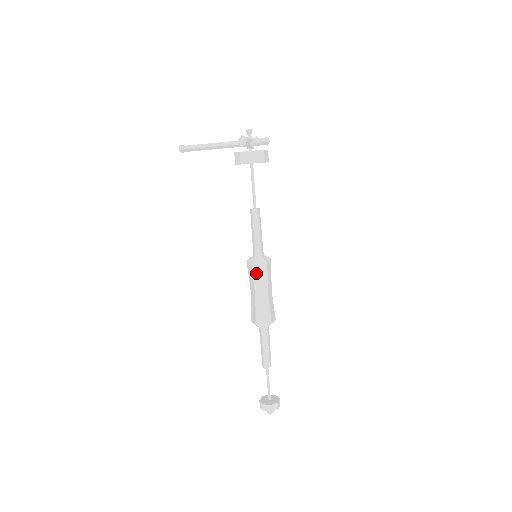
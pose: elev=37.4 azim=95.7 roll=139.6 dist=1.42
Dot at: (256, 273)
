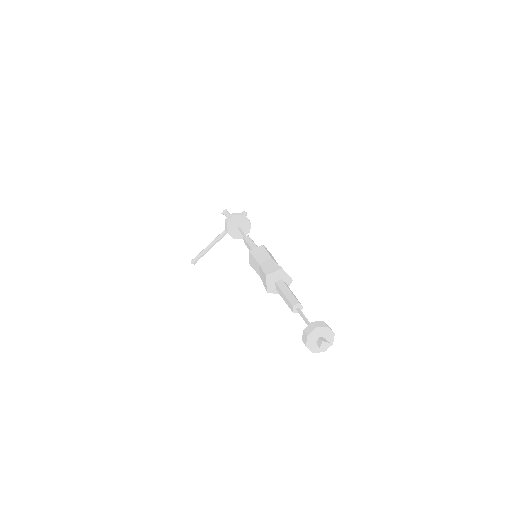
Dot at: (255, 253)
